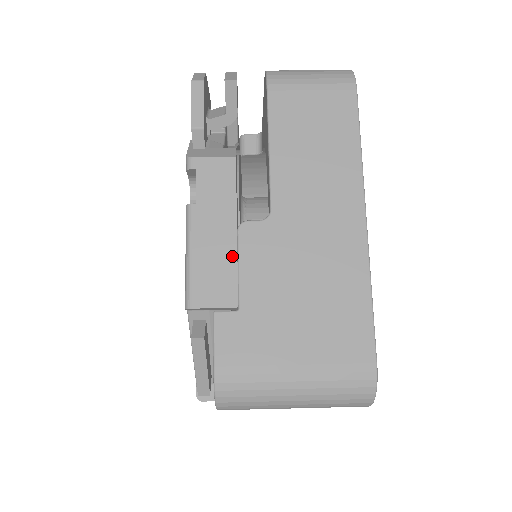
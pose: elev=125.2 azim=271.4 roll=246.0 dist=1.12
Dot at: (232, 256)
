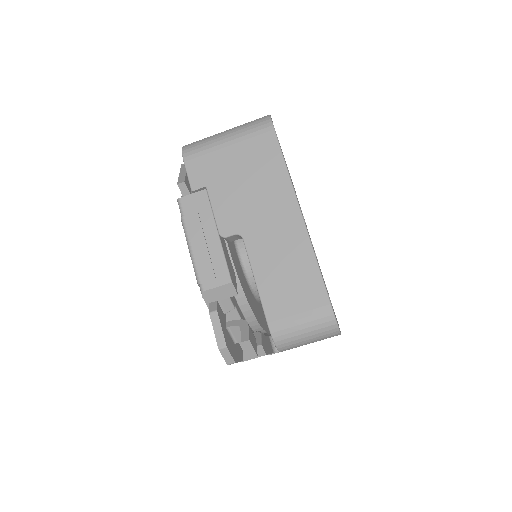
Dot at: occluded
